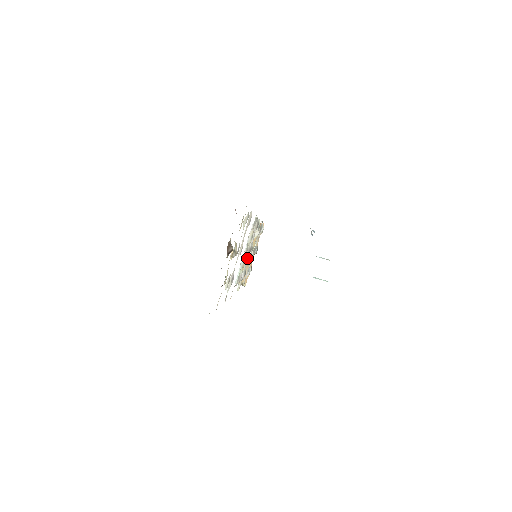
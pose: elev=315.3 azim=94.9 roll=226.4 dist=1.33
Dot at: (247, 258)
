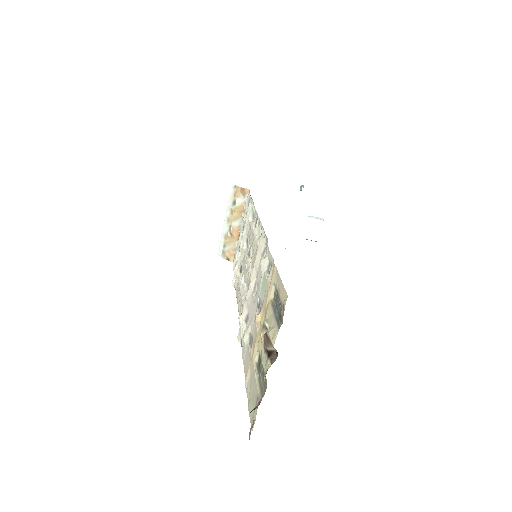
Dot at: (245, 258)
